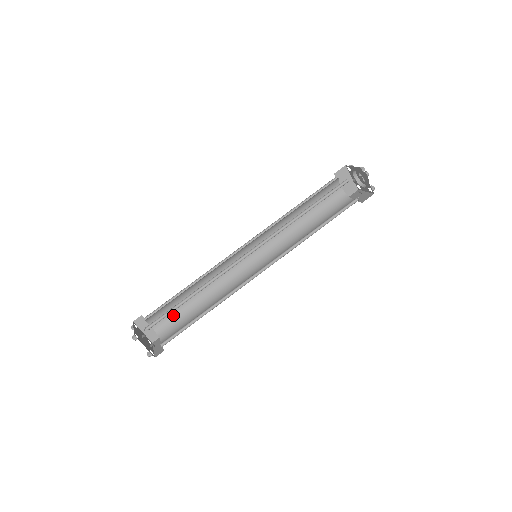
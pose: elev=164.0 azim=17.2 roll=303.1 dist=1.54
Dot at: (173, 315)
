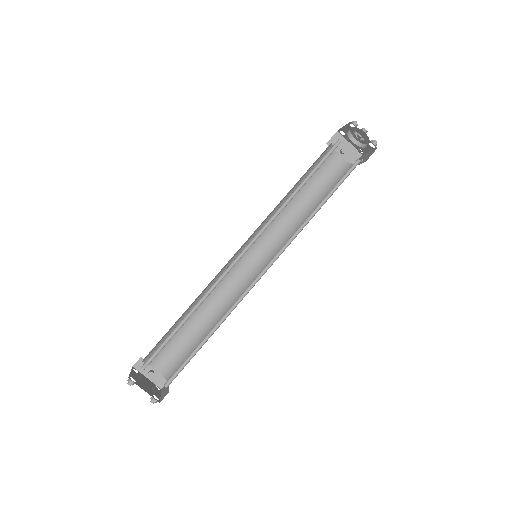
Dot at: (178, 350)
